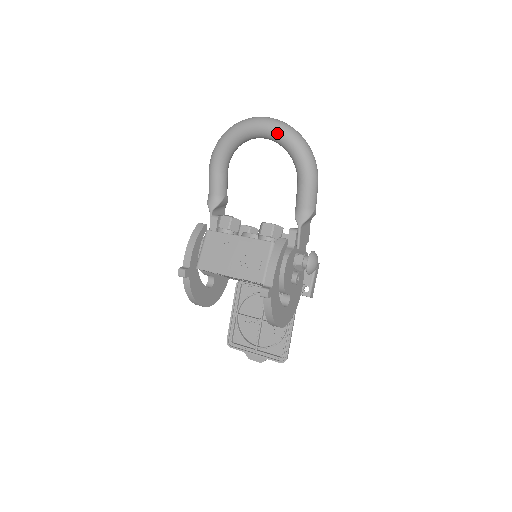
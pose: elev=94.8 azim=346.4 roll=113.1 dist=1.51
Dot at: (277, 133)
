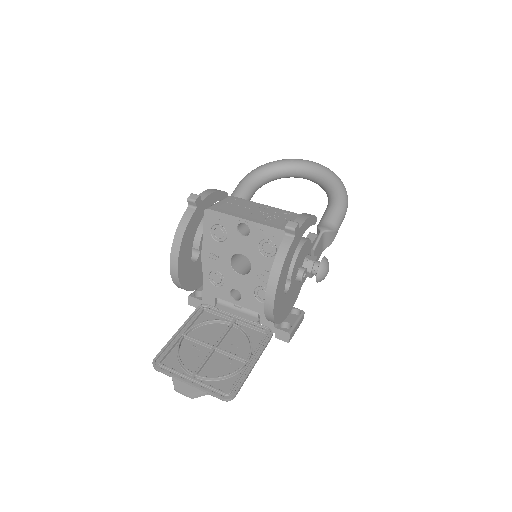
Dot at: (322, 169)
